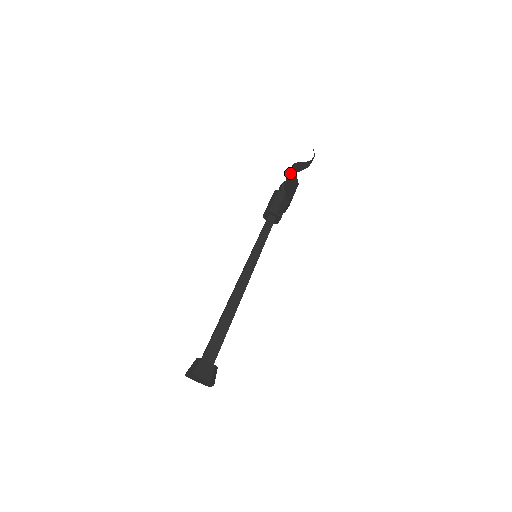
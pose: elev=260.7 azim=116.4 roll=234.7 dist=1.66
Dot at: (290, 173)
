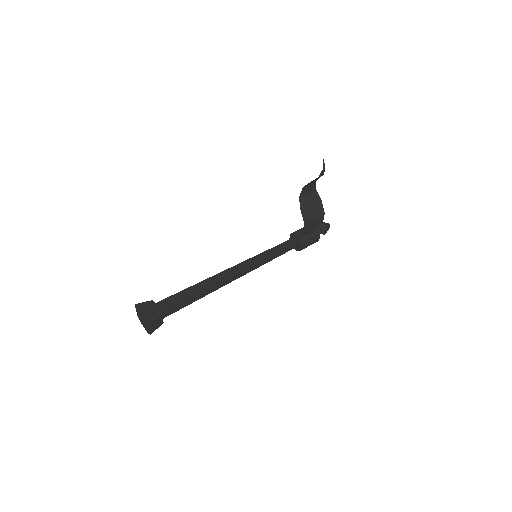
Dot at: (305, 185)
